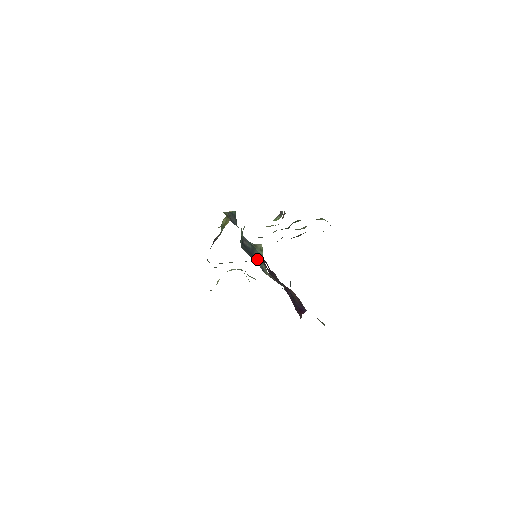
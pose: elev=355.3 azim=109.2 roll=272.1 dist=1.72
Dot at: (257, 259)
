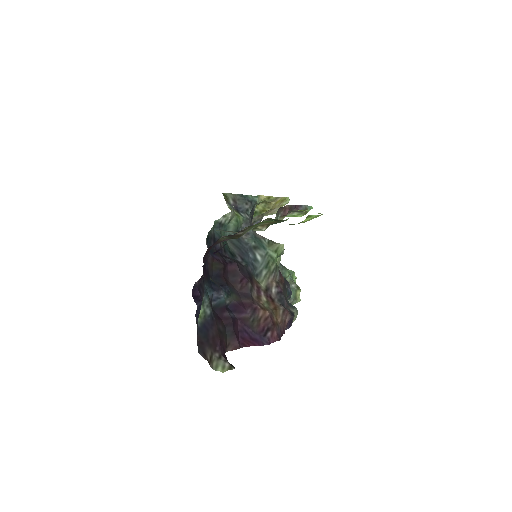
Dot at: (257, 260)
